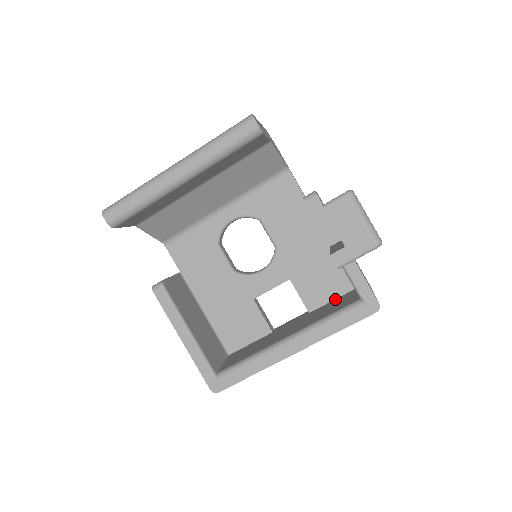
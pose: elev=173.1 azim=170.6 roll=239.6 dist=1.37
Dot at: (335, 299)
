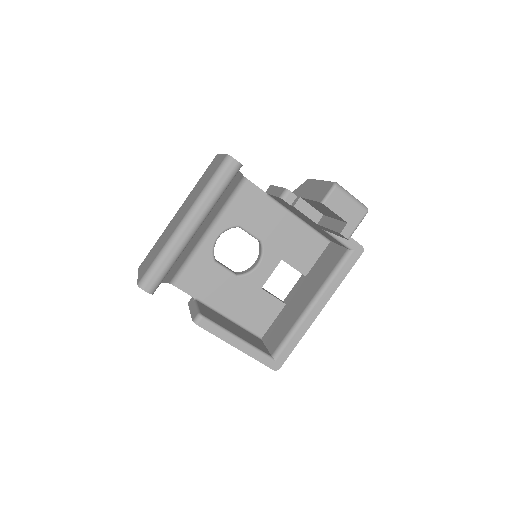
Dot at: (320, 257)
